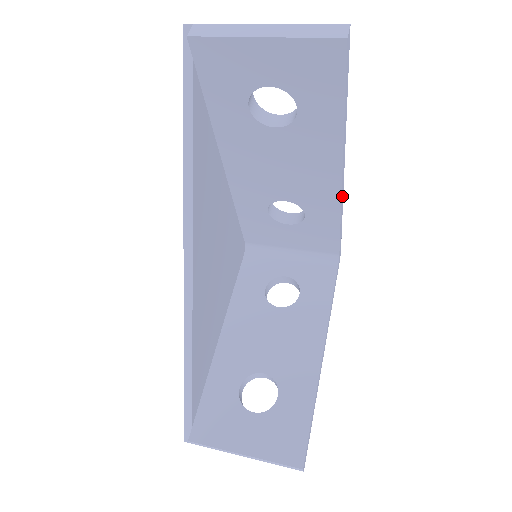
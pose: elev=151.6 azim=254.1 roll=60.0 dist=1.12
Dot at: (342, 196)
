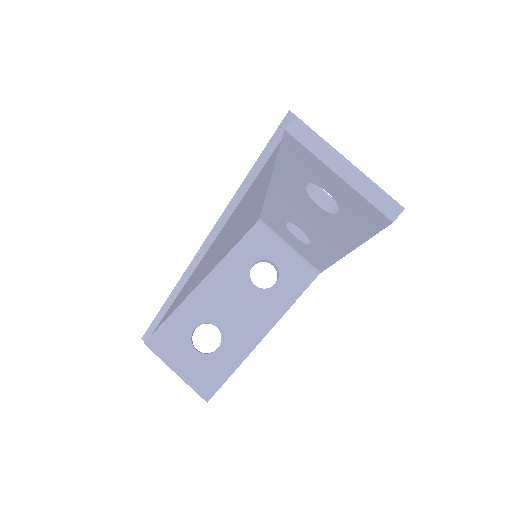
Dot at: occluded
